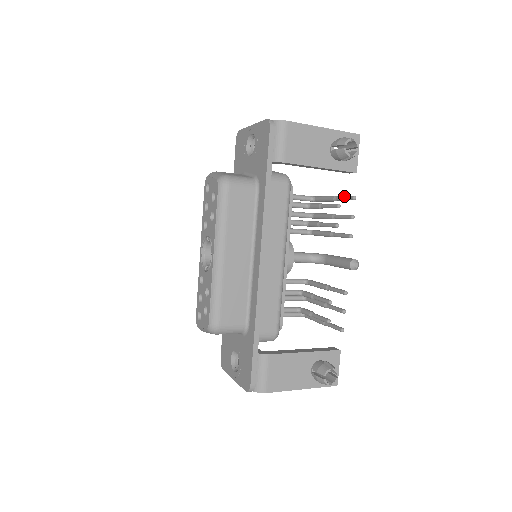
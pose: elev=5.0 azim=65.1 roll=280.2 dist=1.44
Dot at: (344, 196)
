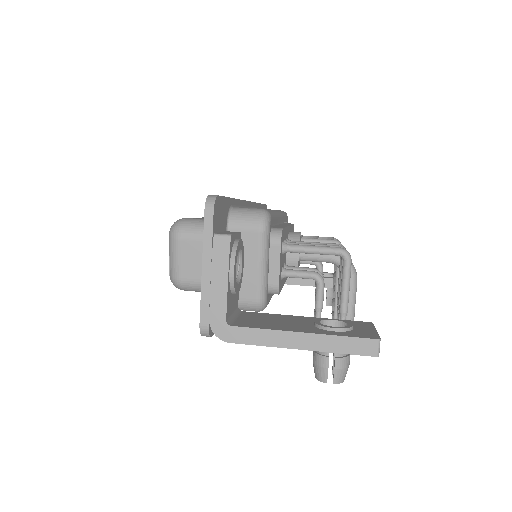
Dot at: occluded
